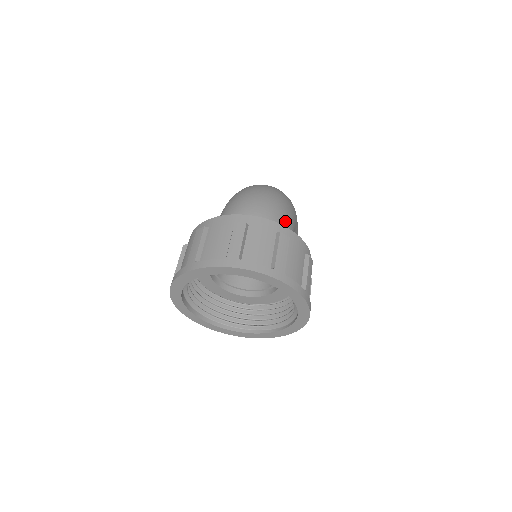
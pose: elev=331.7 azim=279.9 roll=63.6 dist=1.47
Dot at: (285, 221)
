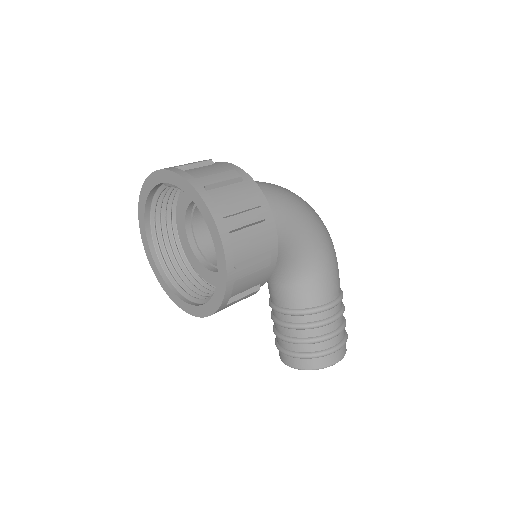
Dot at: (275, 200)
